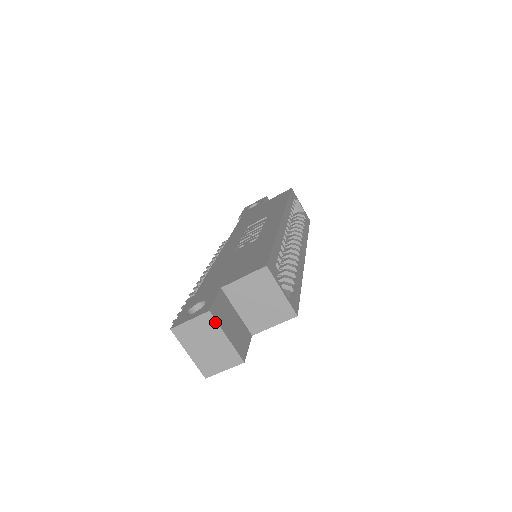
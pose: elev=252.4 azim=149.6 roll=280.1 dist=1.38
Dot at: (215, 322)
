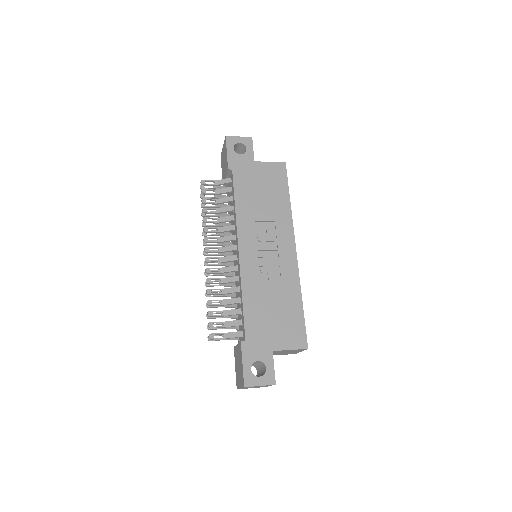
Dot at: occluded
